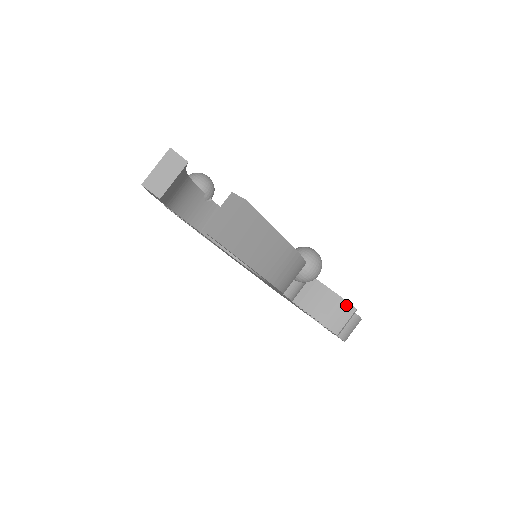
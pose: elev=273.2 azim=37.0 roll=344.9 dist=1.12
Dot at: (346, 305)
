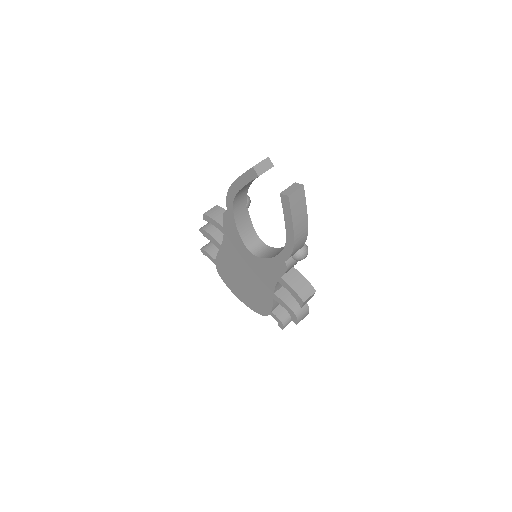
Dot at: (311, 287)
